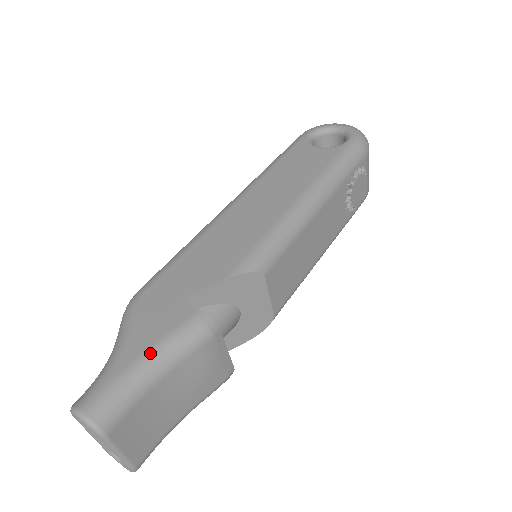
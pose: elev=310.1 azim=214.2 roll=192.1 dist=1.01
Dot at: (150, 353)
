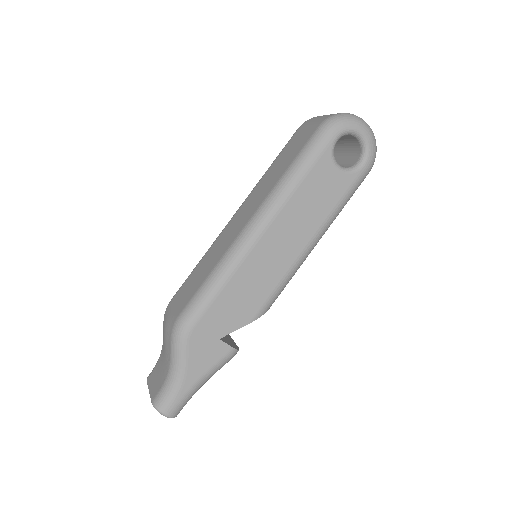
Dot at: (203, 379)
